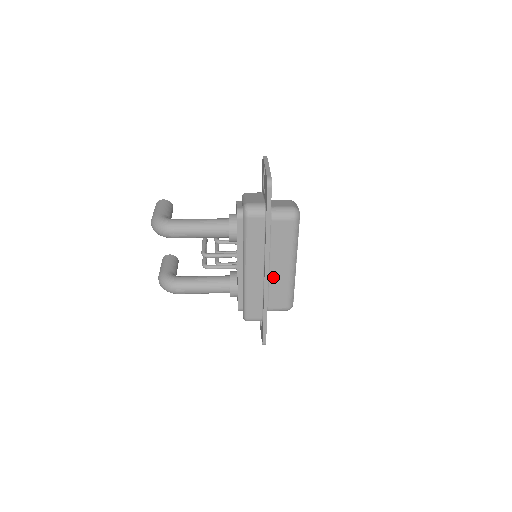
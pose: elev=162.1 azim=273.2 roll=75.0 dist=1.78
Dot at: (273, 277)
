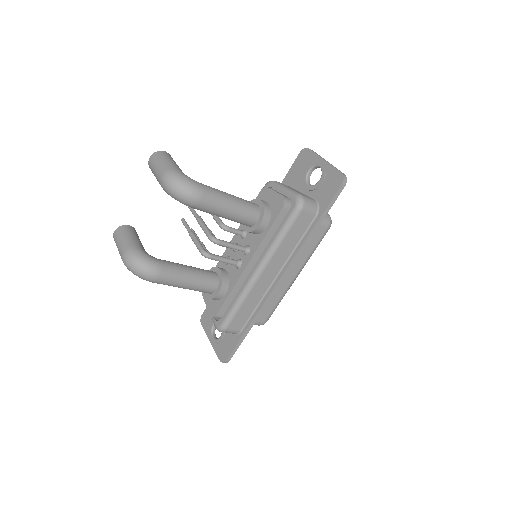
Dot at: occluded
